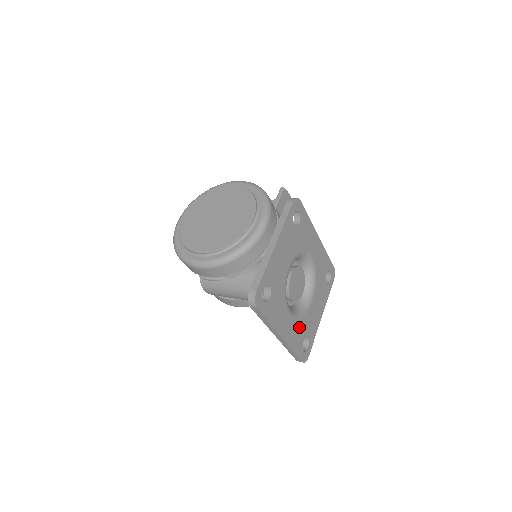
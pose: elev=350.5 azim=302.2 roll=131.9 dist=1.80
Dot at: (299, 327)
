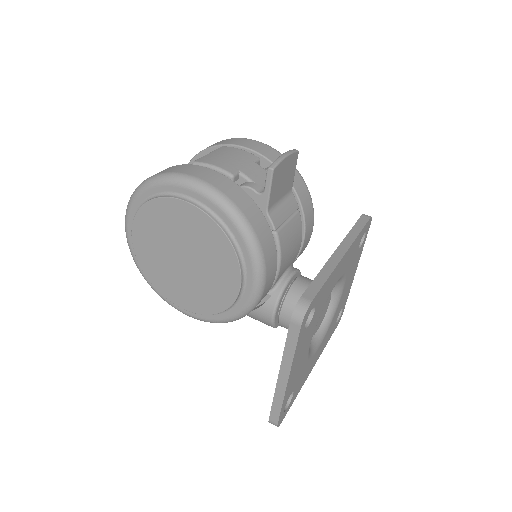
Dot at: (330, 328)
